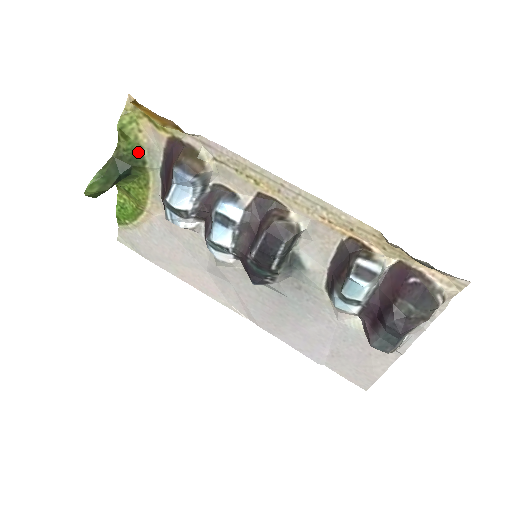
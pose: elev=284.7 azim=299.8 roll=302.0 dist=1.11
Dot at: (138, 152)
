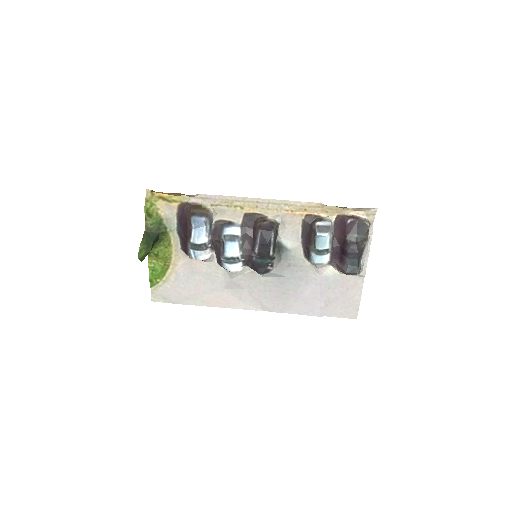
Dot at: (160, 223)
